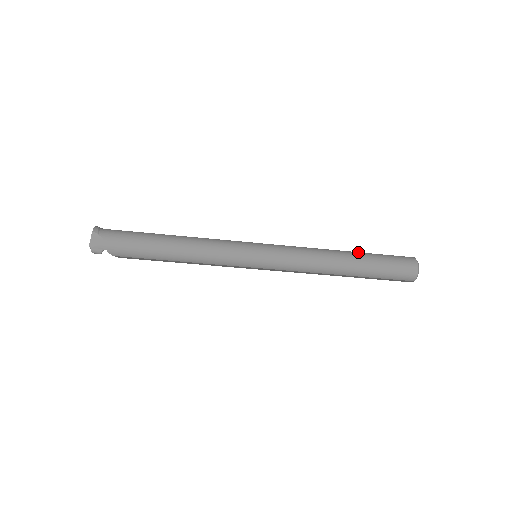
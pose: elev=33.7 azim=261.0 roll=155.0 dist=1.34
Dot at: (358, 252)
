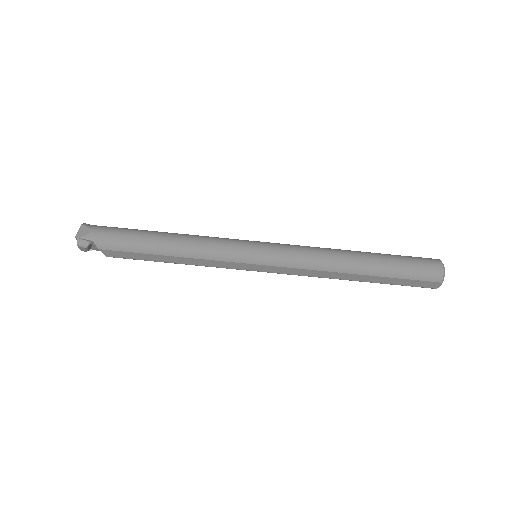
Dot at: occluded
